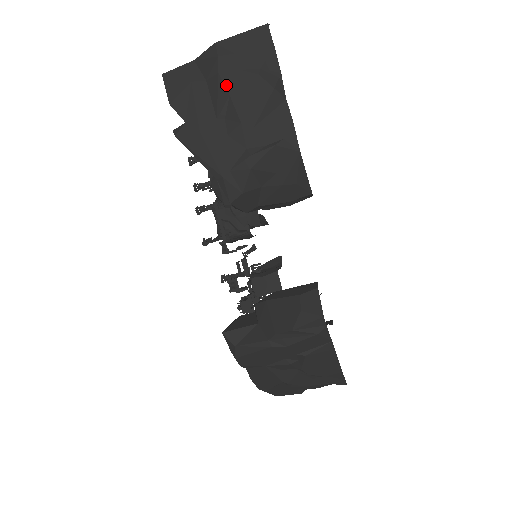
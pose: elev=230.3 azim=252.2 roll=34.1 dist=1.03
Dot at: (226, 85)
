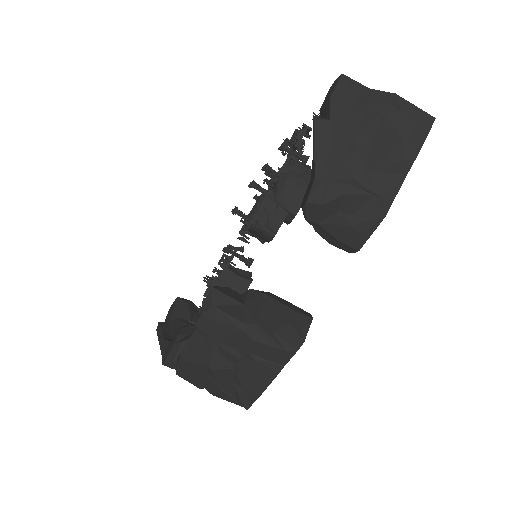
Dot at: (379, 126)
